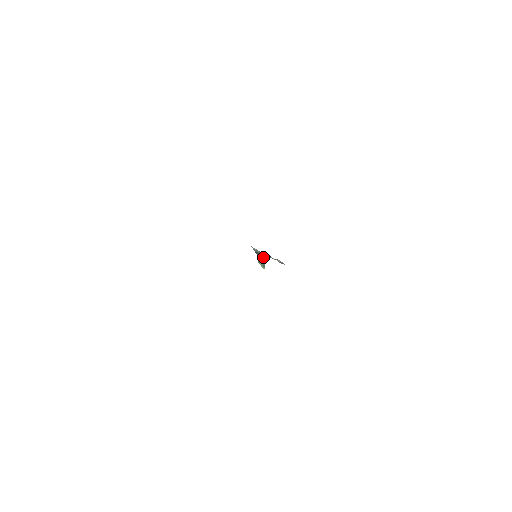
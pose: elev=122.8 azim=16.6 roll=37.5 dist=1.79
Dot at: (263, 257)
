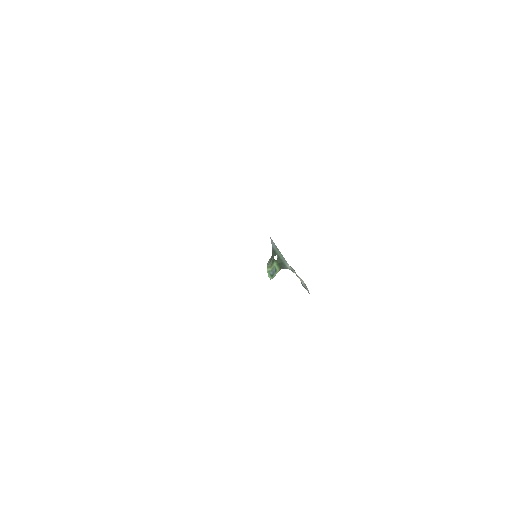
Dot at: (280, 263)
